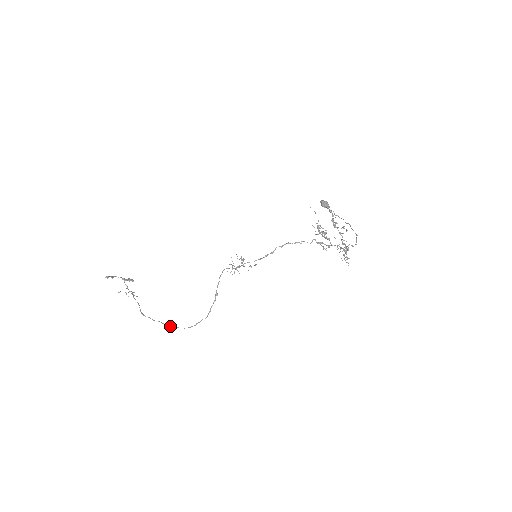
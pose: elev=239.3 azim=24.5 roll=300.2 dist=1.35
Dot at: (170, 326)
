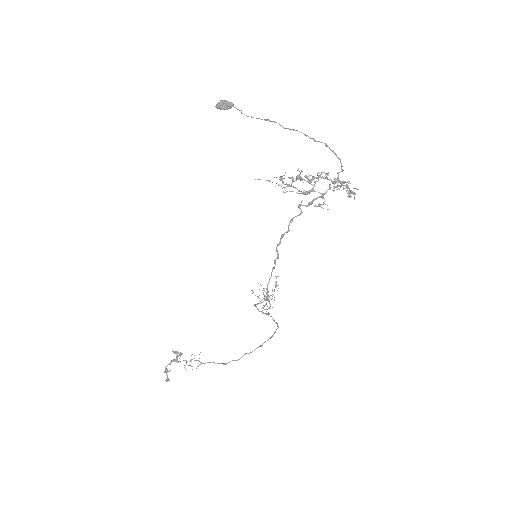
Dot at: (255, 349)
